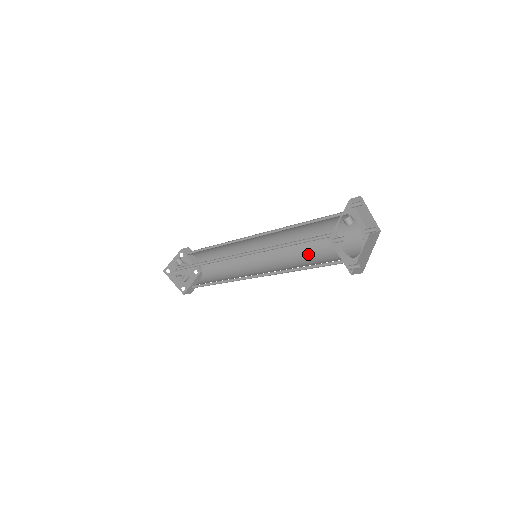
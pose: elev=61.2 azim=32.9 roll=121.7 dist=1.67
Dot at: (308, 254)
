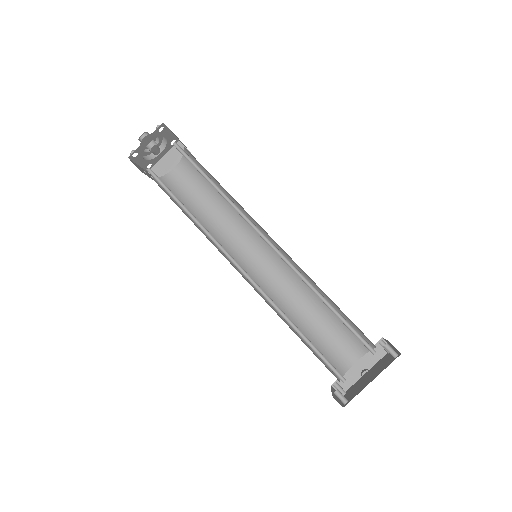
Dot at: (312, 298)
